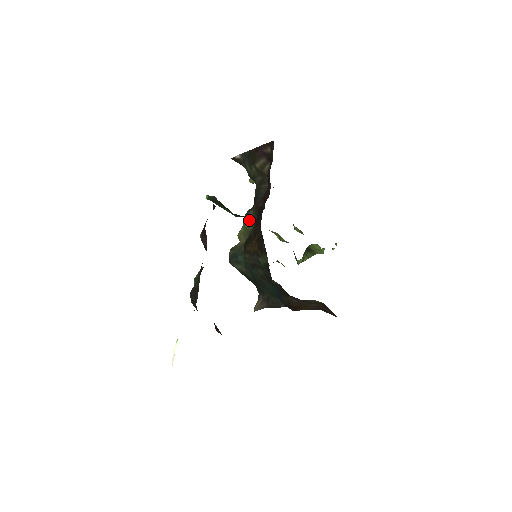
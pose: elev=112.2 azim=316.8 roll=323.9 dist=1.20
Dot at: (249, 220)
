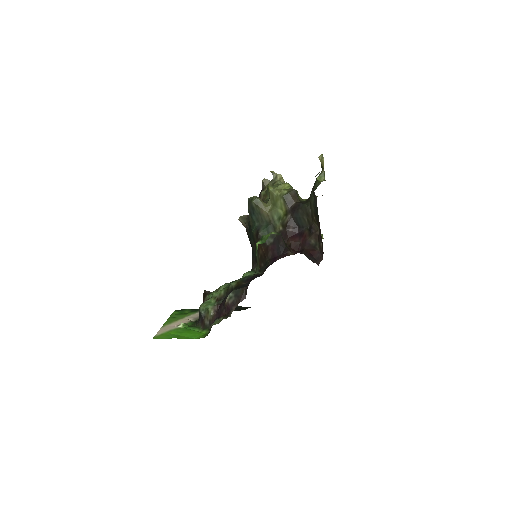
Dot at: (281, 207)
